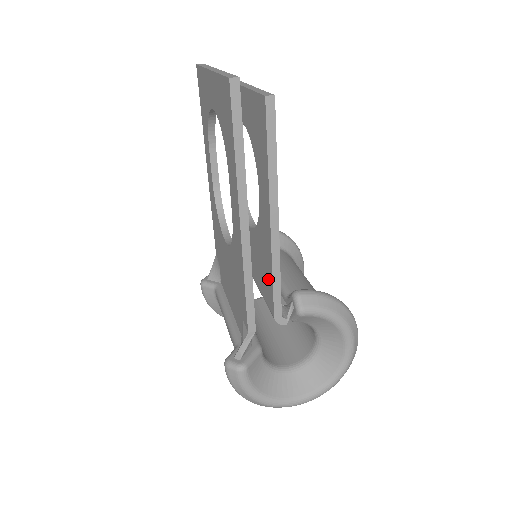
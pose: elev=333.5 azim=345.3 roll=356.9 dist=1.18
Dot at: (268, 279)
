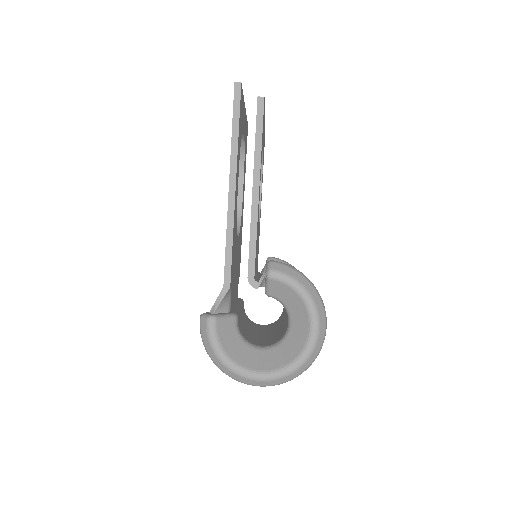
Dot at: occluded
